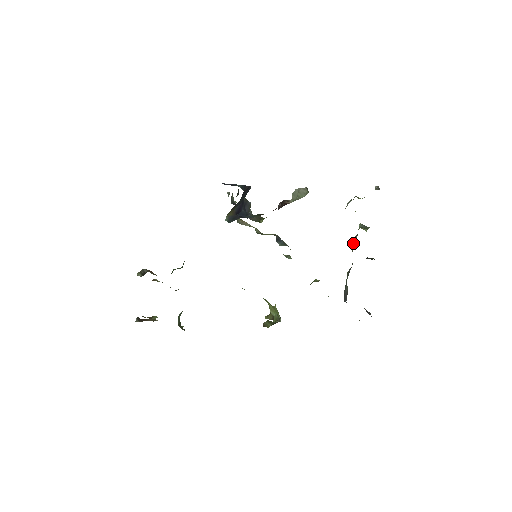
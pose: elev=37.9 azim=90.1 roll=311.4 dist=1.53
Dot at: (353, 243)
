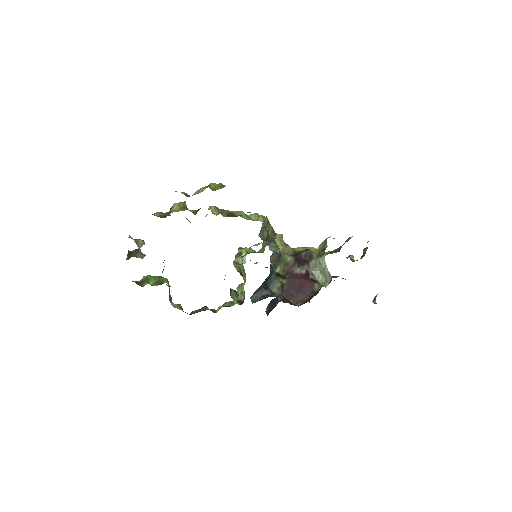
Dot at: occluded
